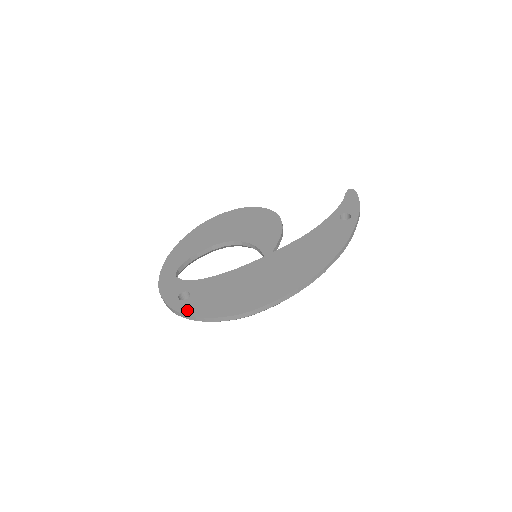
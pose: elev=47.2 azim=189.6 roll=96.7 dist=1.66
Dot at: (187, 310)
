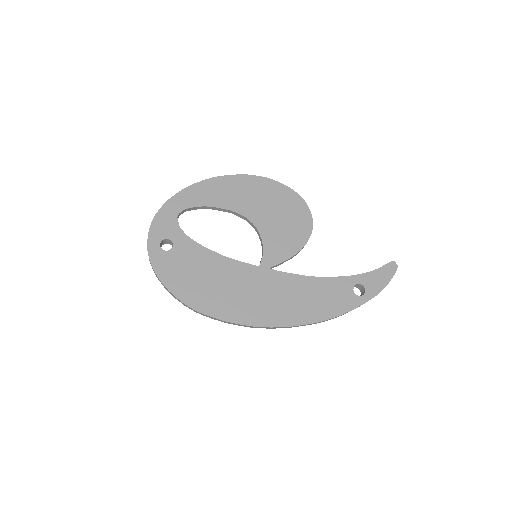
Dot at: (157, 262)
